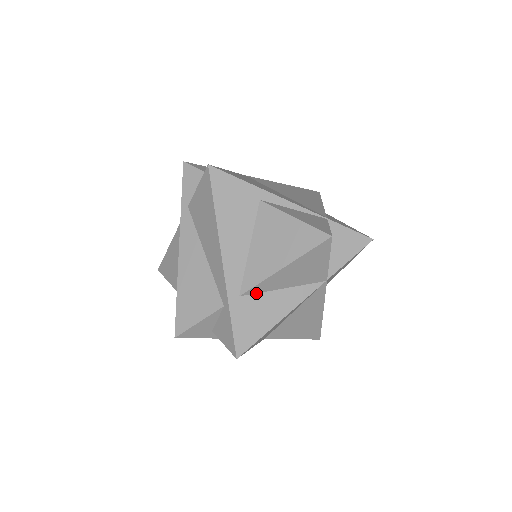
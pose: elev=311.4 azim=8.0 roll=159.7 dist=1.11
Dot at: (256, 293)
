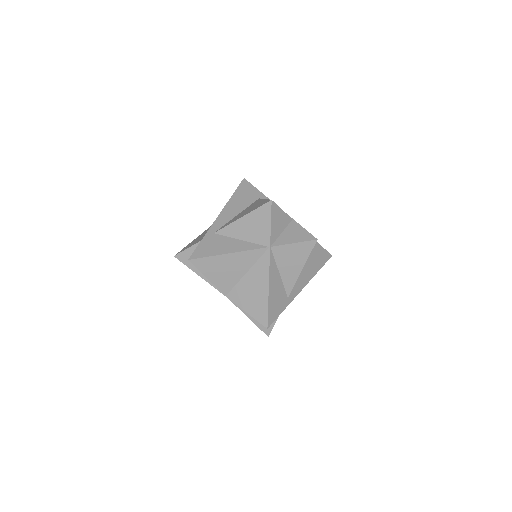
Dot at: (224, 235)
